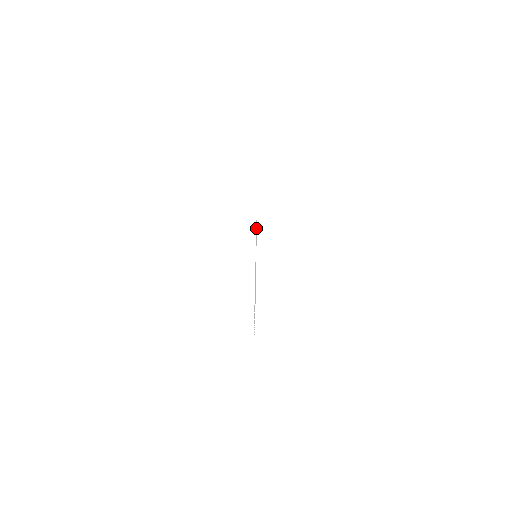
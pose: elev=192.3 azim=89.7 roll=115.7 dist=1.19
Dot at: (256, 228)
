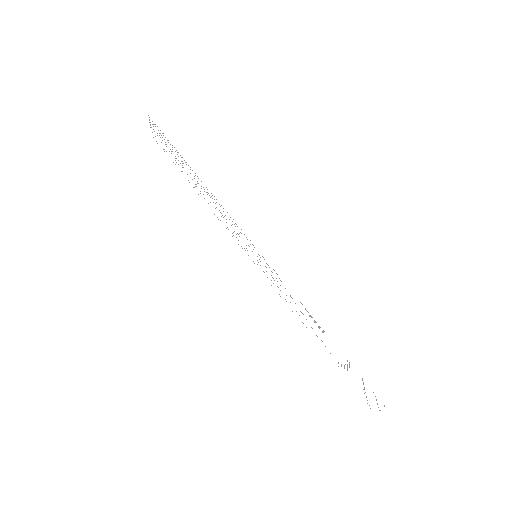
Dot at: occluded
